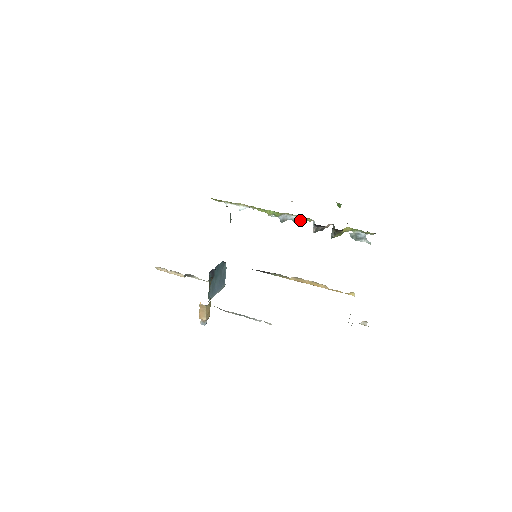
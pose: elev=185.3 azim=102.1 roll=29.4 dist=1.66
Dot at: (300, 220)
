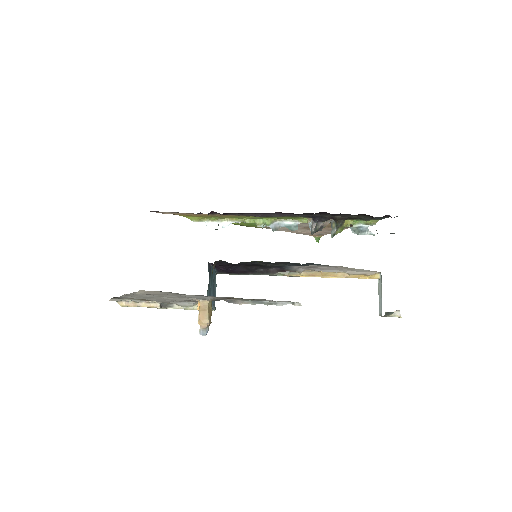
Dot at: (294, 225)
